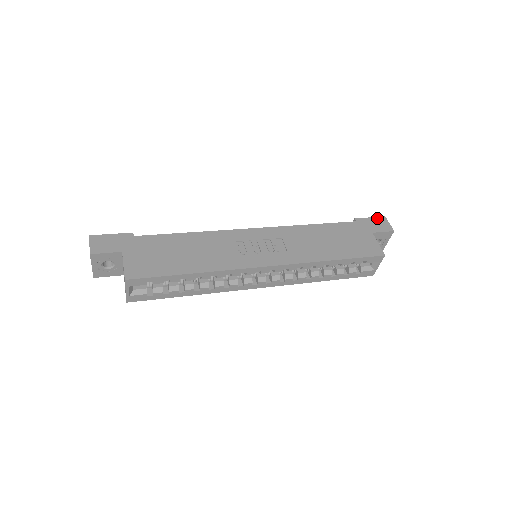
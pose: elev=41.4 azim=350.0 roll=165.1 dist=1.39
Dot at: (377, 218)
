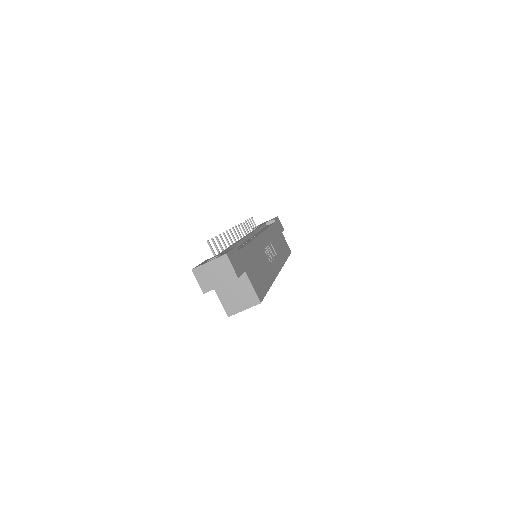
Dot at: (277, 218)
